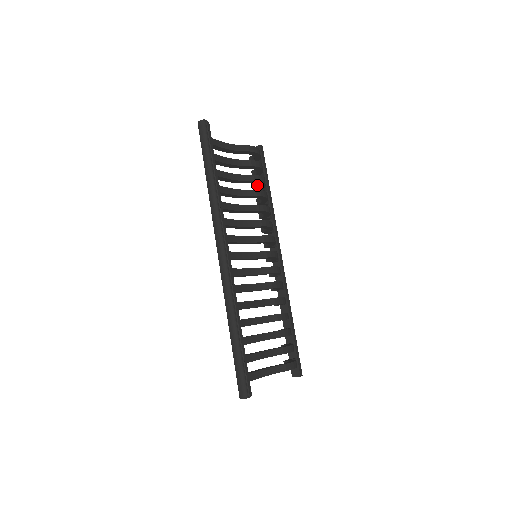
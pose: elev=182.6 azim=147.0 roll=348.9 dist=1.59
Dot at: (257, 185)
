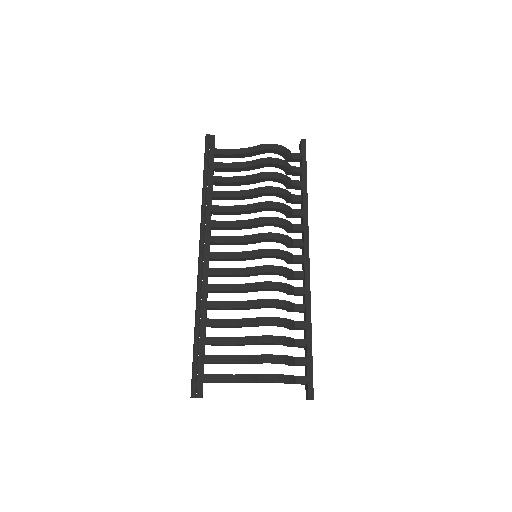
Dot at: occluded
